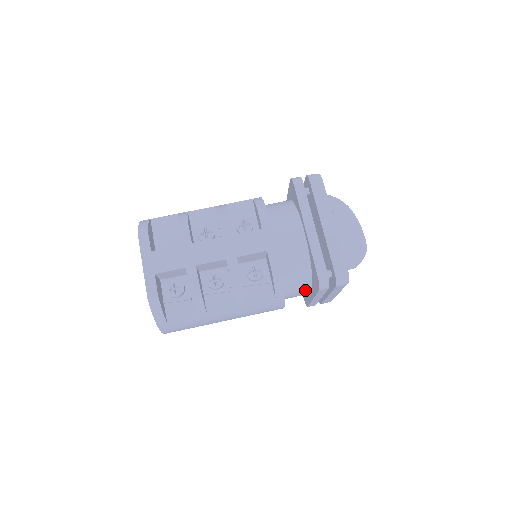
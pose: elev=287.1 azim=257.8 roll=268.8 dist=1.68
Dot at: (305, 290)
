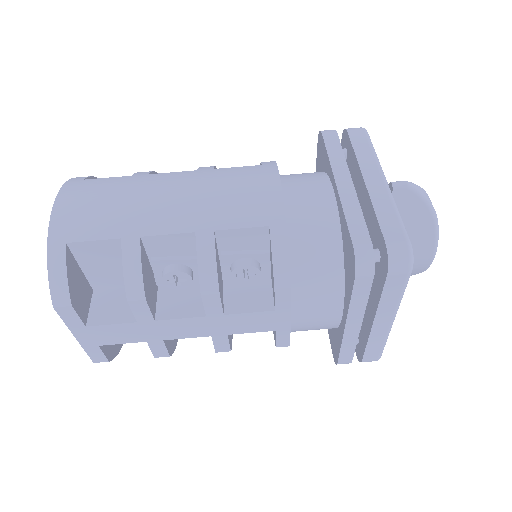
Dot at: occluded
